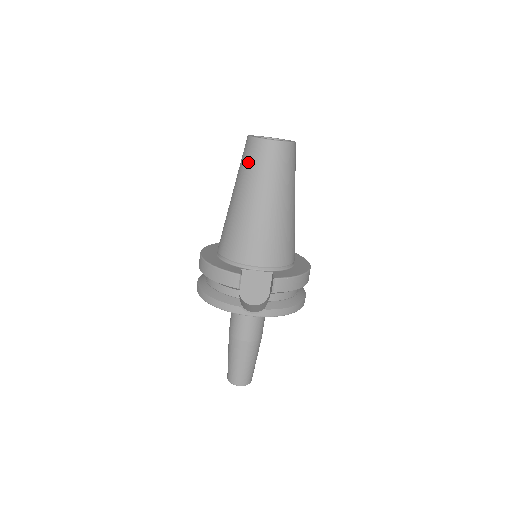
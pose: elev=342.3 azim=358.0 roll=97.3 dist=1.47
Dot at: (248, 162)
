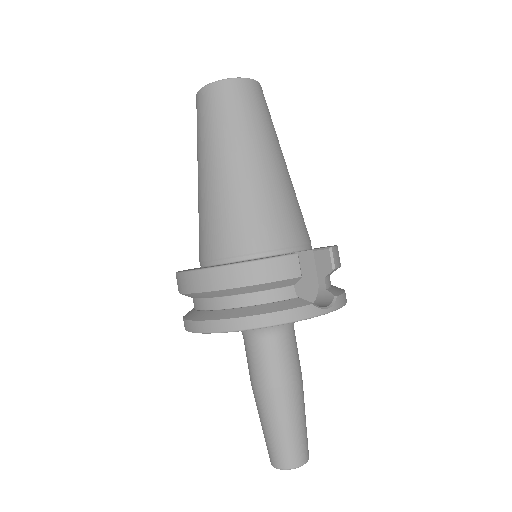
Dot at: (227, 112)
